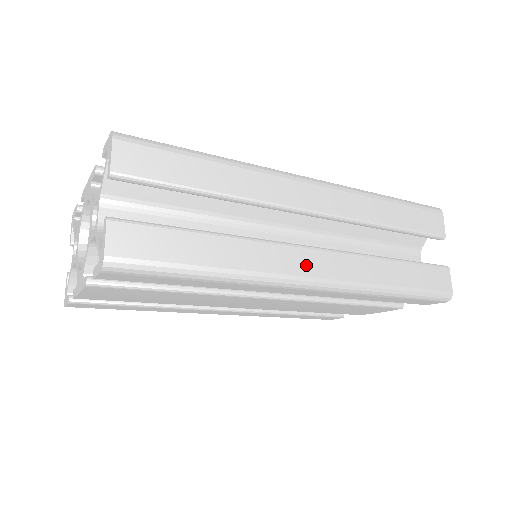
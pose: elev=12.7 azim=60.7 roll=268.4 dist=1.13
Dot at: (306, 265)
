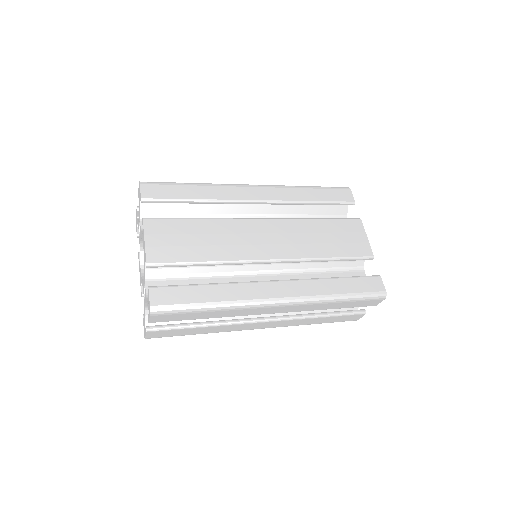
Dot at: (256, 327)
